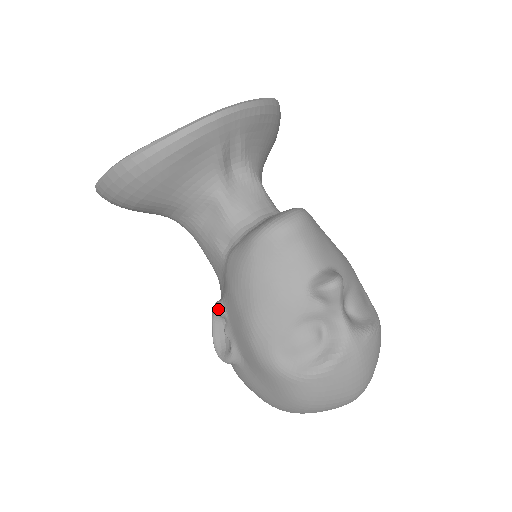
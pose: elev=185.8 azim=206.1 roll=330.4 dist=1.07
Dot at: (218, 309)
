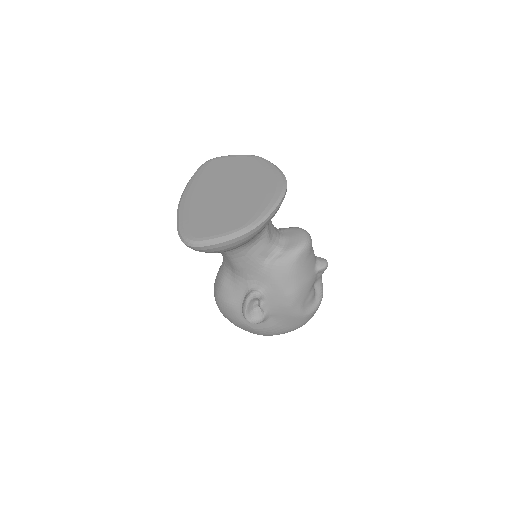
Dot at: (259, 296)
